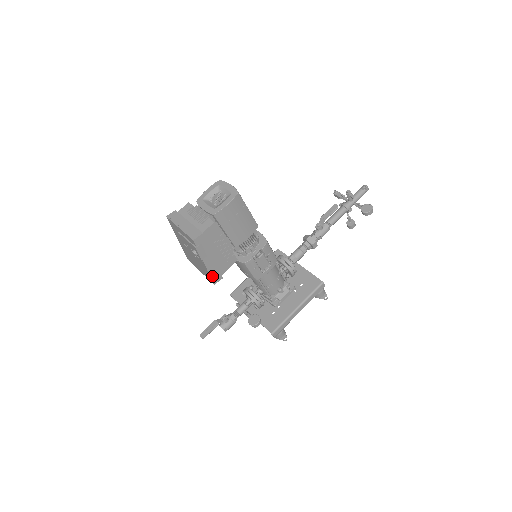
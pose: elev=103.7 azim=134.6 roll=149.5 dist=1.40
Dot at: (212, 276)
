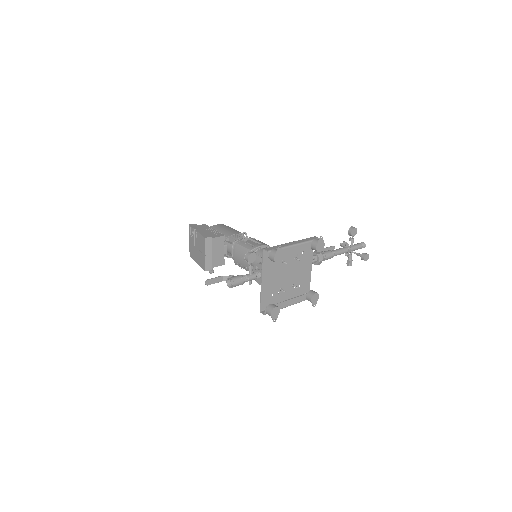
Dot at: (203, 235)
